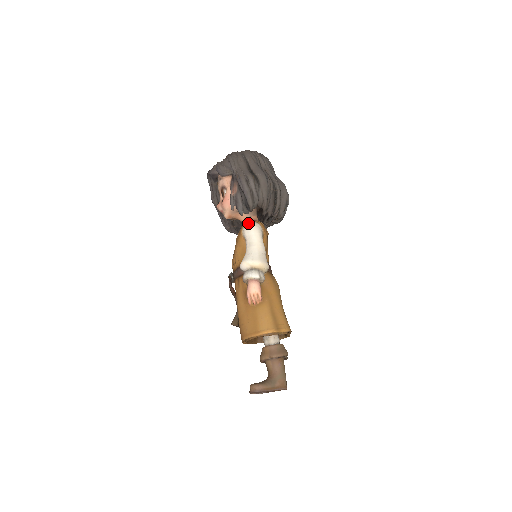
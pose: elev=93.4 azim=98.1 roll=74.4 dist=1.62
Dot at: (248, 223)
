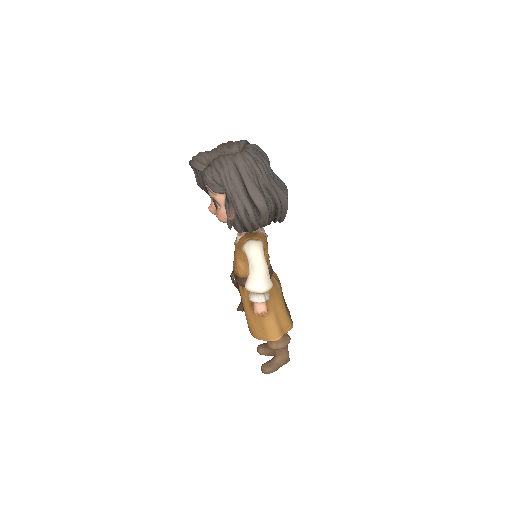
Dot at: (248, 241)
